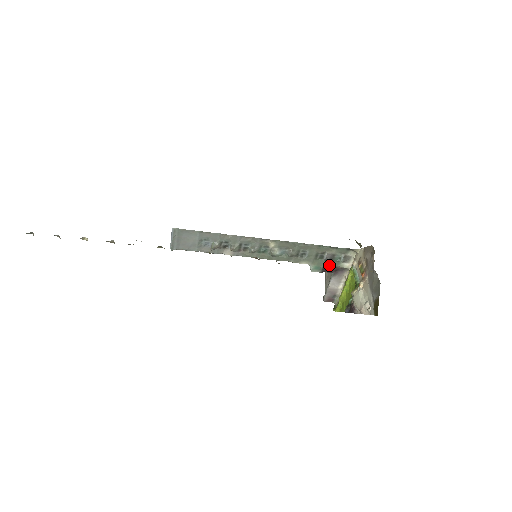
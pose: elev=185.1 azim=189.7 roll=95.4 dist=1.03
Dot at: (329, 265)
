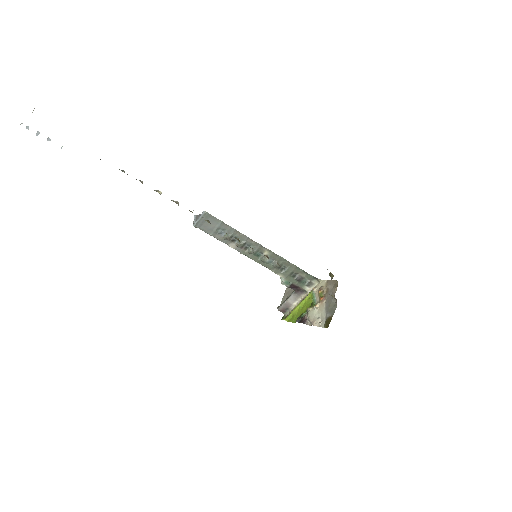
Dot at: (296, 284)
